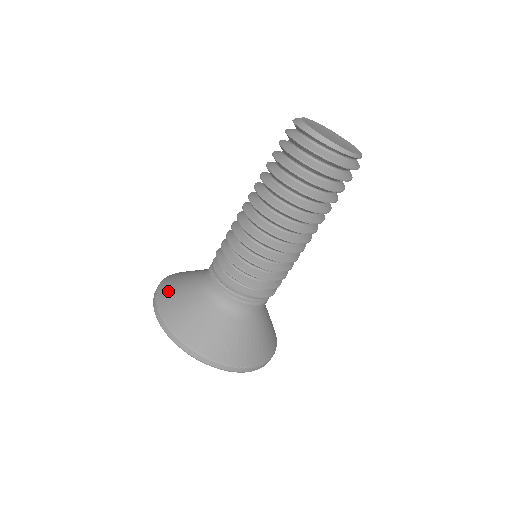
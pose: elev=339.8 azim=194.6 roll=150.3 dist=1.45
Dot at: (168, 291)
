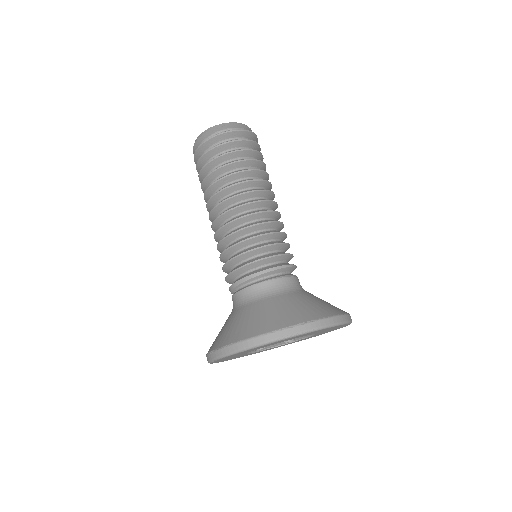
Dot at: (213, 342)
